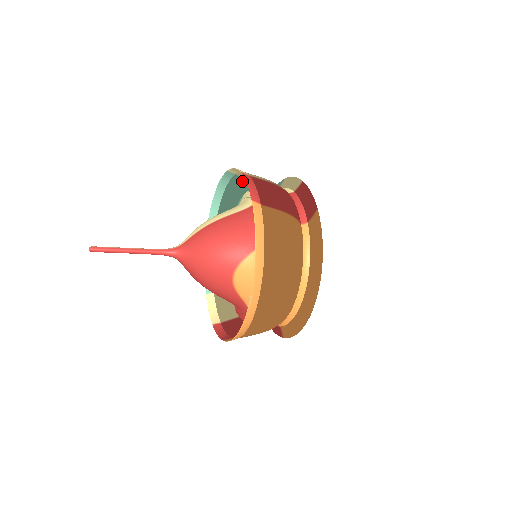
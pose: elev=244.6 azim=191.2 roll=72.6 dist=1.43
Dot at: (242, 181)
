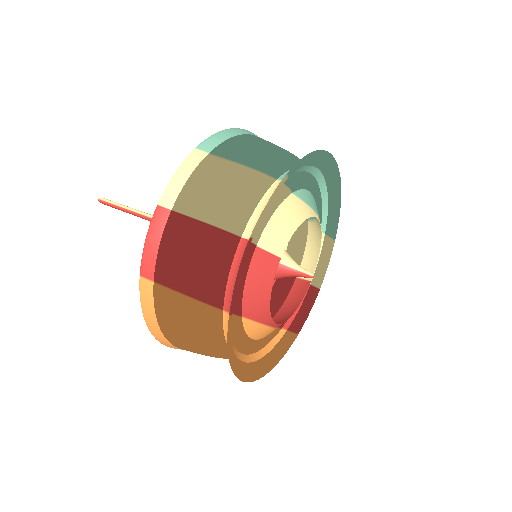
Dot at: (232, 154)
